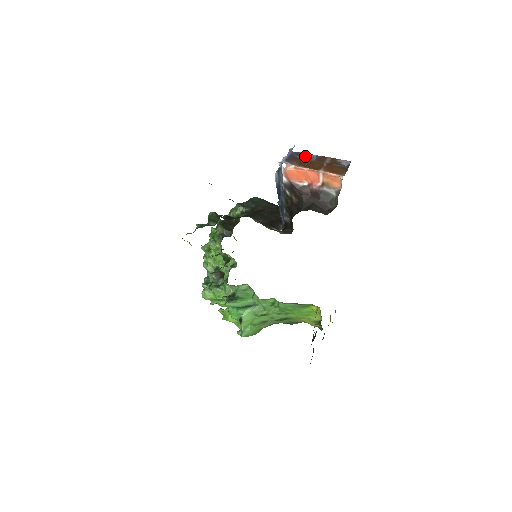
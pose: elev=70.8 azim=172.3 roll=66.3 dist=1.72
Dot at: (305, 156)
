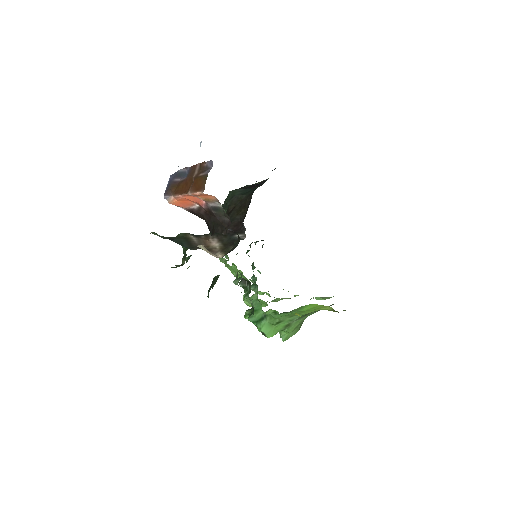
Dot at: (183, 173)
